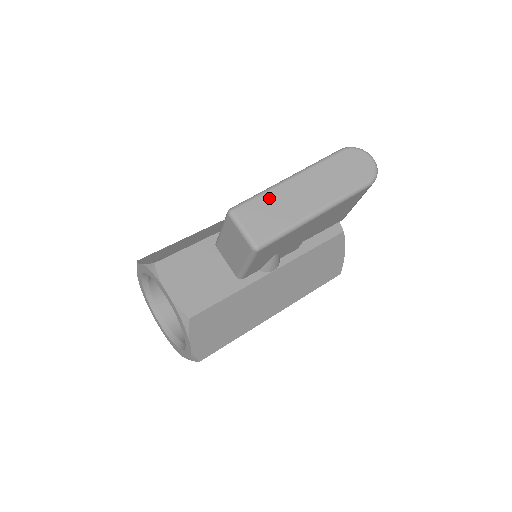
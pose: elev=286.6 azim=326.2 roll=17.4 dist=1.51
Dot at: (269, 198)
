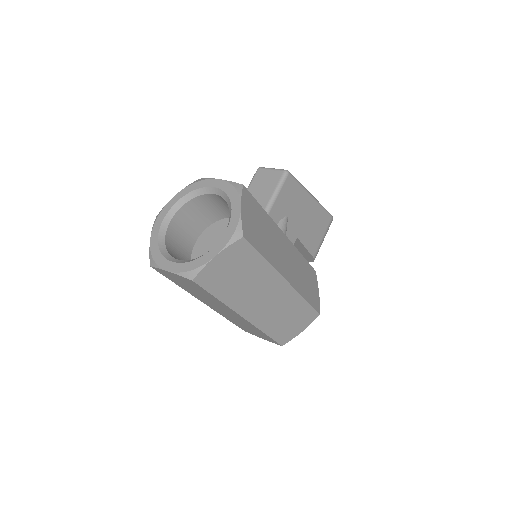
Dot at: occluded
